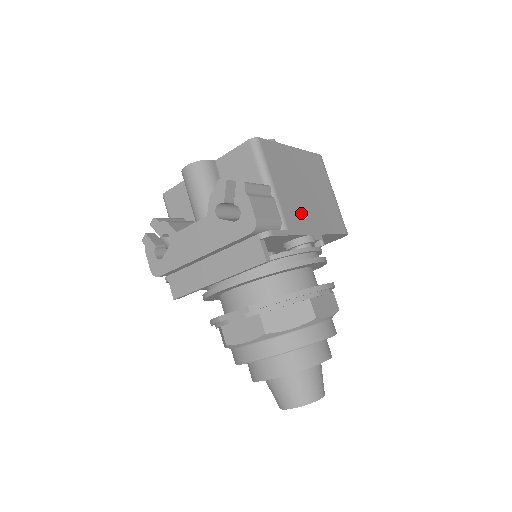
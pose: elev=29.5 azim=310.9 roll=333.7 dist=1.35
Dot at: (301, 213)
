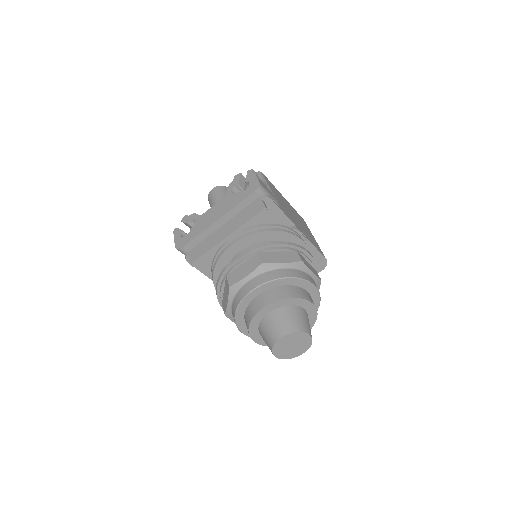
Dot at: (290, 216)
